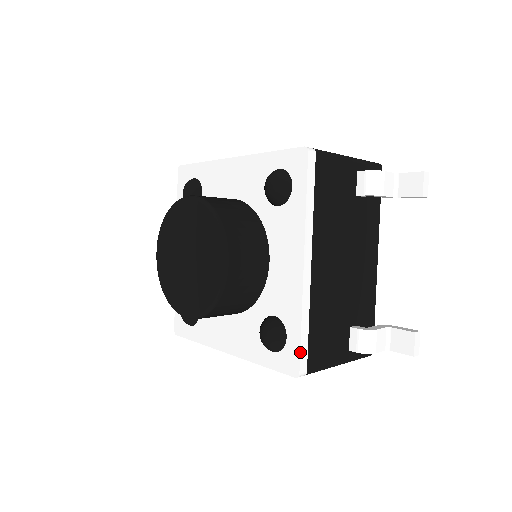
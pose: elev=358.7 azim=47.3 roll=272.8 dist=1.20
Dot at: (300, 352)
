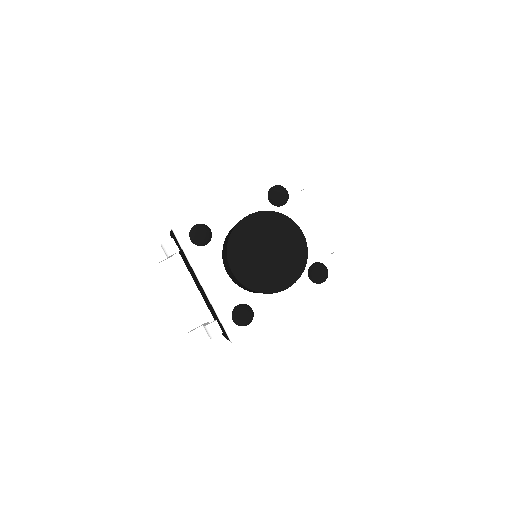
Dot at: occluded
